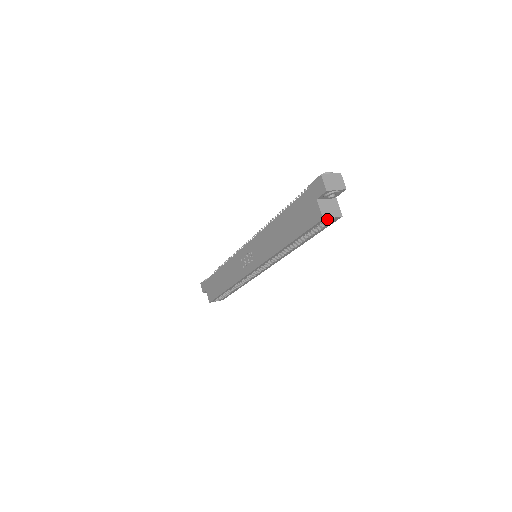
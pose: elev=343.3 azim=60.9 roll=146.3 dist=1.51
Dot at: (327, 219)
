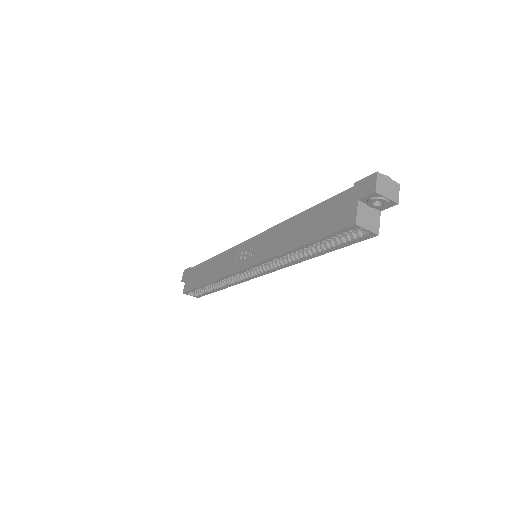
Dot at: (359, 231)
